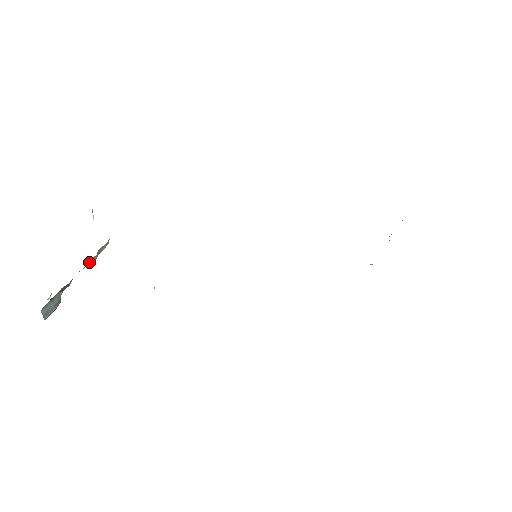
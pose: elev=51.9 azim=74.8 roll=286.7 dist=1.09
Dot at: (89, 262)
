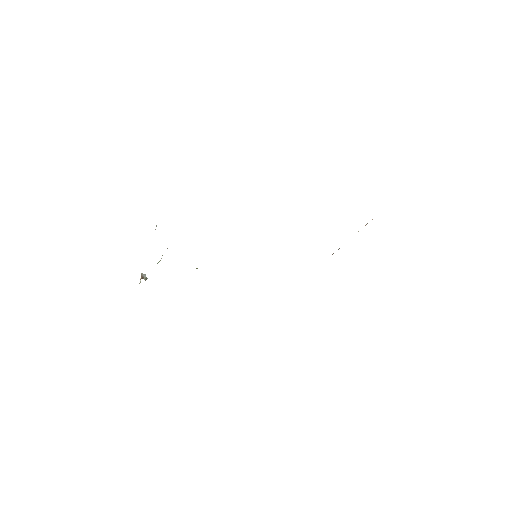
Dot at: occluded
